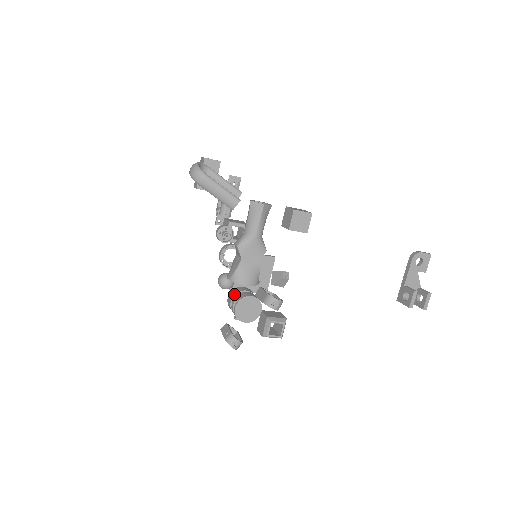
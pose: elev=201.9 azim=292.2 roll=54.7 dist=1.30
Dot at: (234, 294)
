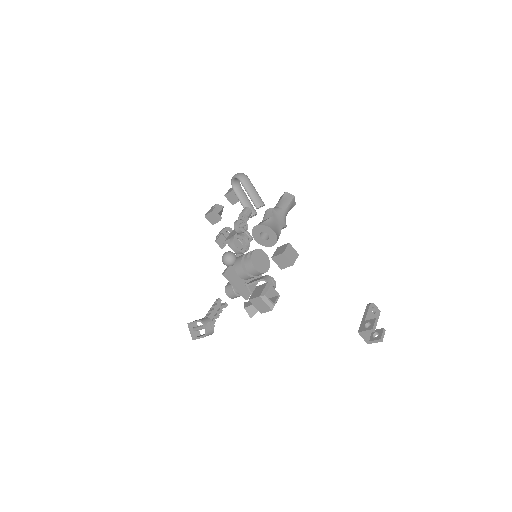
Dot at: (246, 253)
